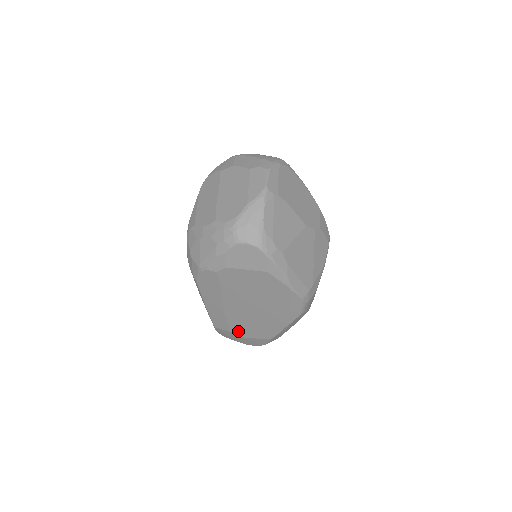
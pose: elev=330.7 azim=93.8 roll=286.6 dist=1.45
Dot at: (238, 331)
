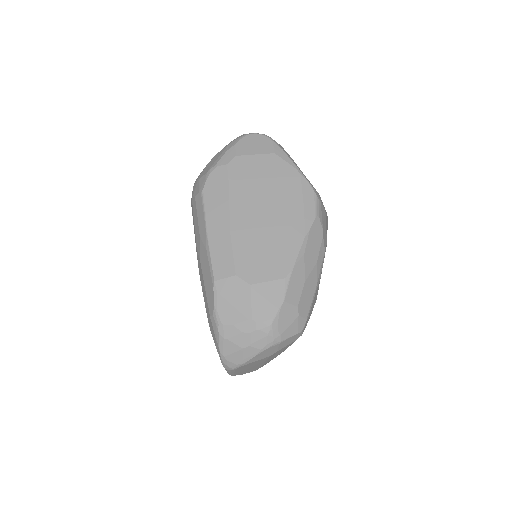
Dot at: (246, 271)
